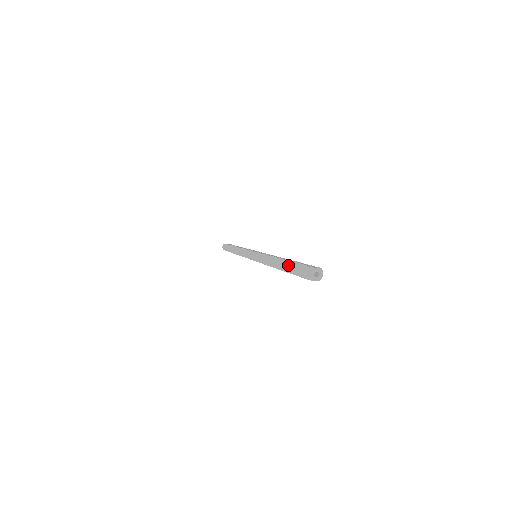
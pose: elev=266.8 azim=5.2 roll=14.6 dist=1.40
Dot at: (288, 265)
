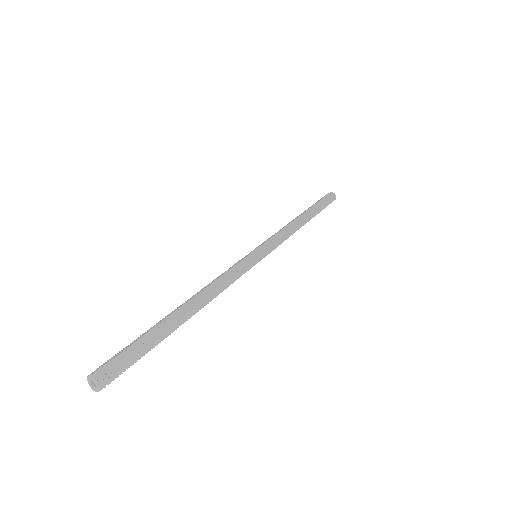
Dot at: occluded
